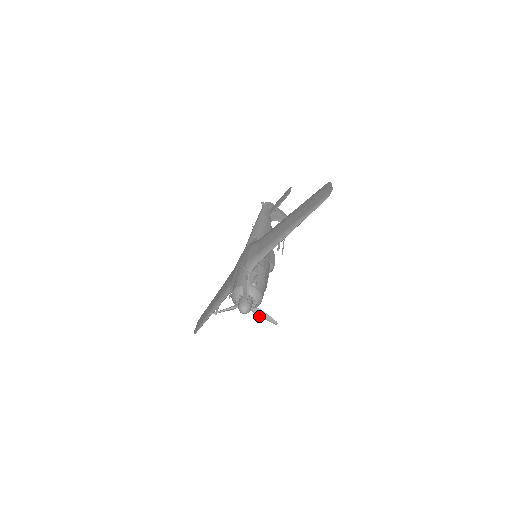
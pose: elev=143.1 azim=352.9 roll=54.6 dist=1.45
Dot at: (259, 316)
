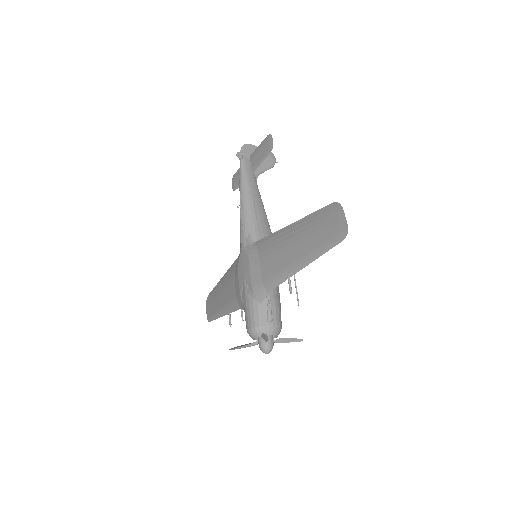
Dot at: occluded
